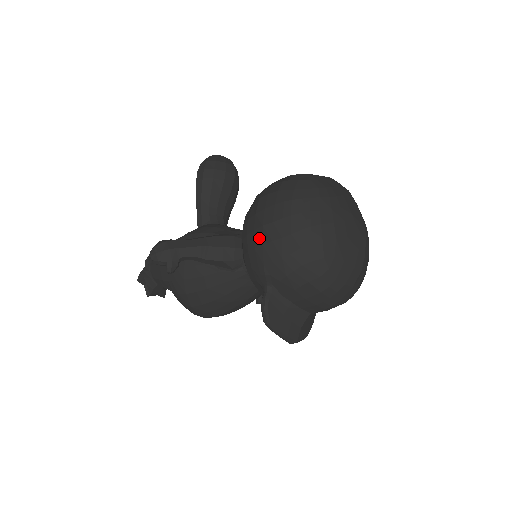
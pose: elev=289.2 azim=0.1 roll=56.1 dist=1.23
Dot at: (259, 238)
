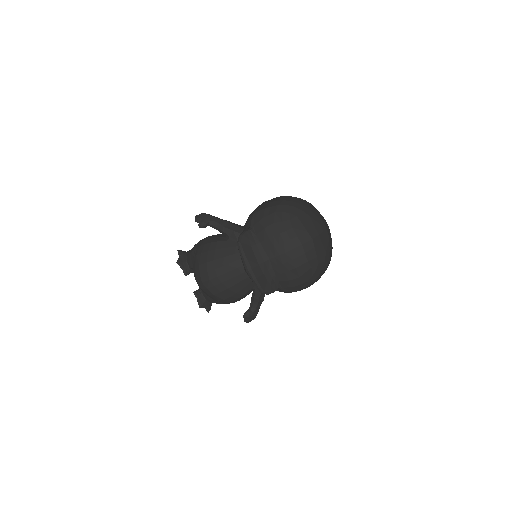
Dot at: occluded
